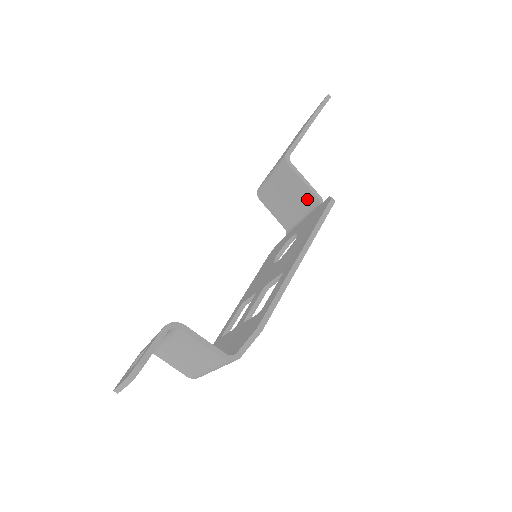
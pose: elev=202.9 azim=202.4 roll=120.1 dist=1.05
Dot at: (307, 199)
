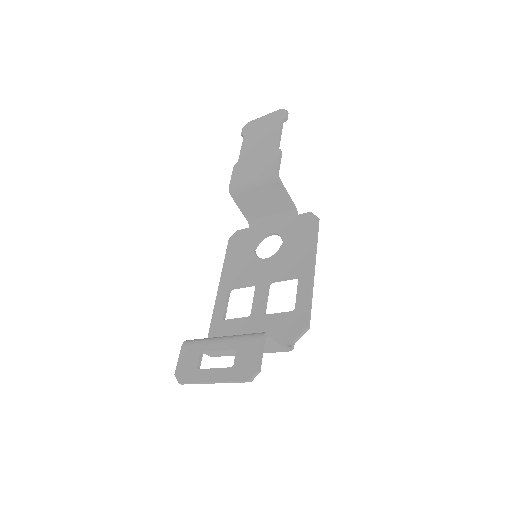
Dot at: (284, 207)
